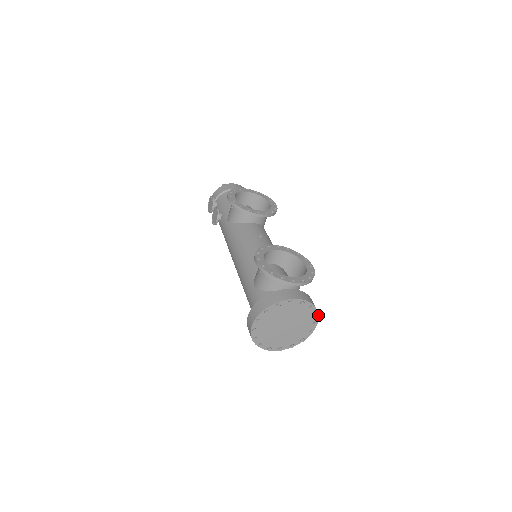
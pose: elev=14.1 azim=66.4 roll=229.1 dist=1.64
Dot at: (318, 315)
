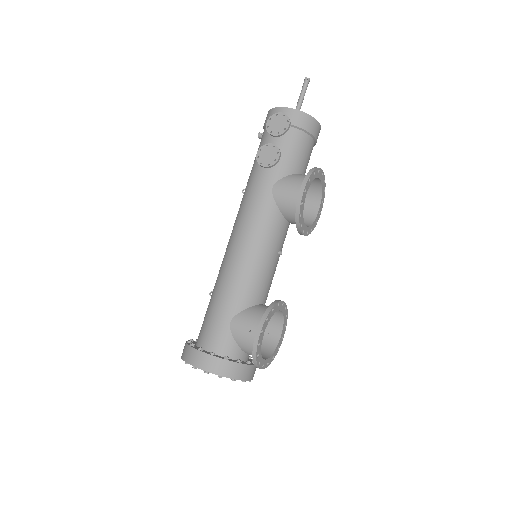
Dot at: occluded
